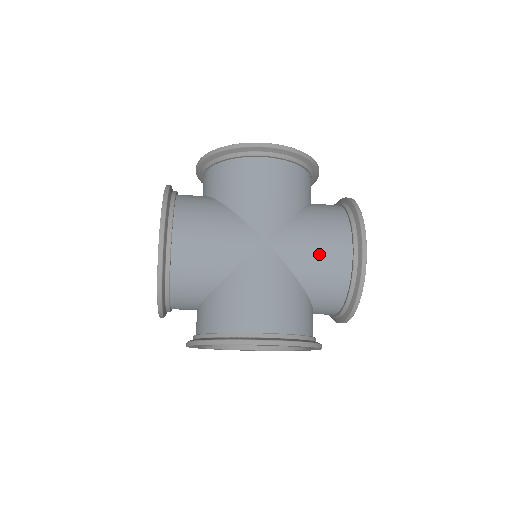
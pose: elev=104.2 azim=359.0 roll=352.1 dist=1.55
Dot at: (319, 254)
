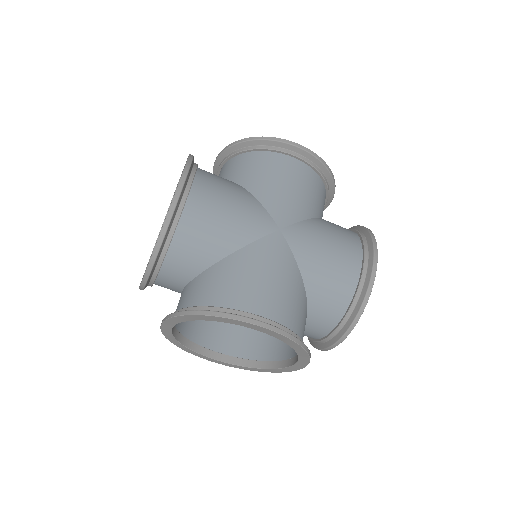
Dot at: (329, 259)
